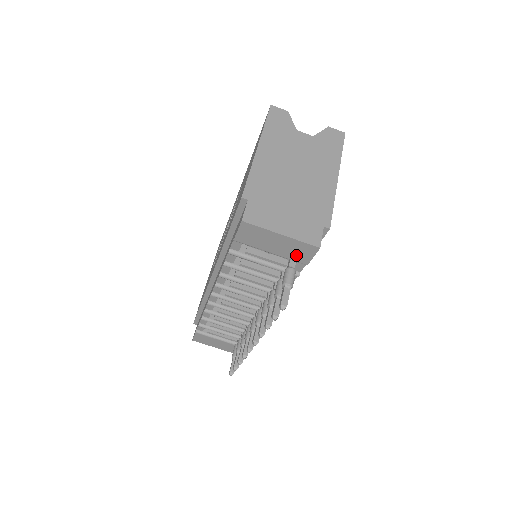
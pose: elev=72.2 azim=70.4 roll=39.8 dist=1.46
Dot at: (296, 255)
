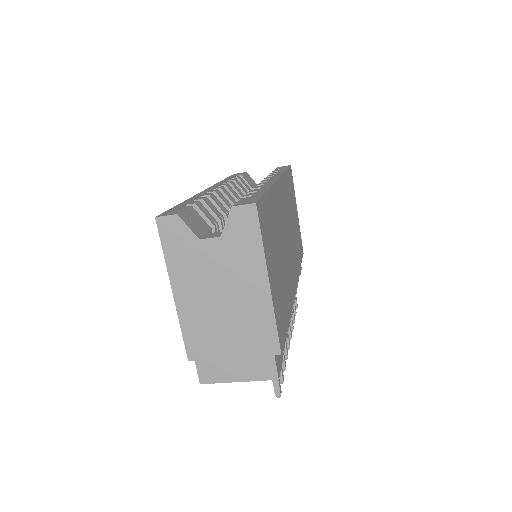
Dot at: occluded
